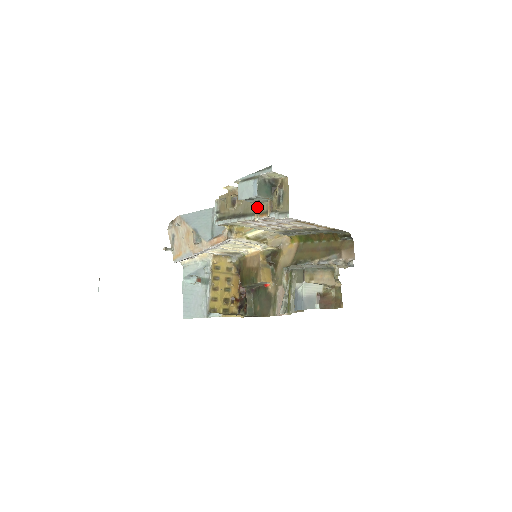
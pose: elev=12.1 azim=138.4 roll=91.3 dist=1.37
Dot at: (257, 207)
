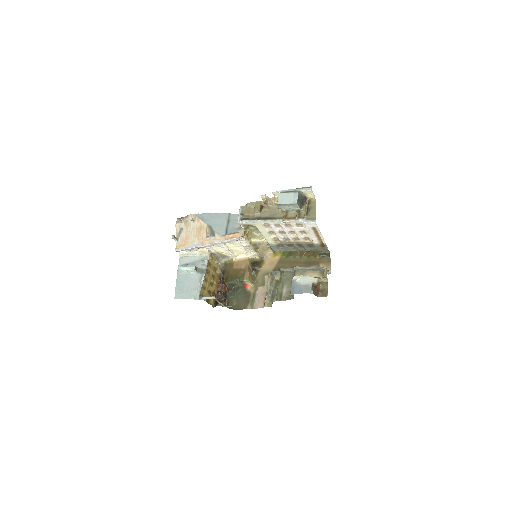
Dot at: (286, 213)
